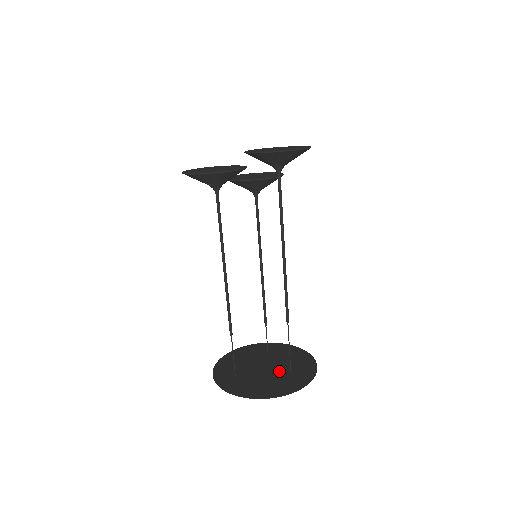
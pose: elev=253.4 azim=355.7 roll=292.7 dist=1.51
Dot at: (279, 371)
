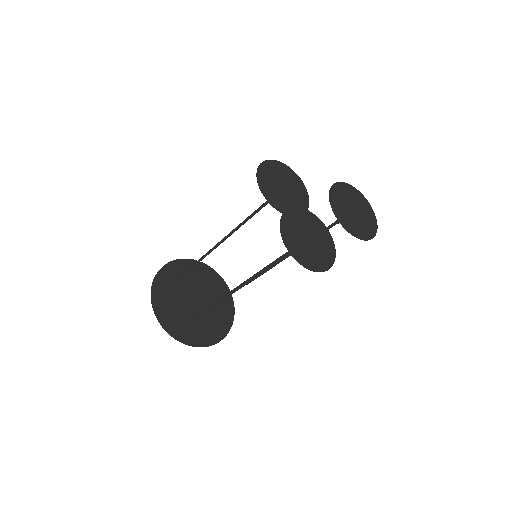
Dot at: (208, 301)
